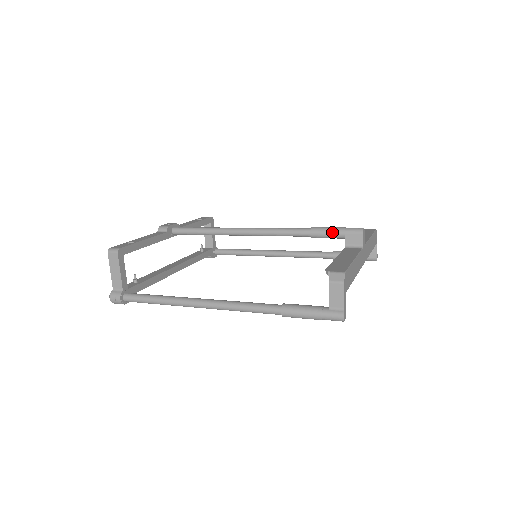
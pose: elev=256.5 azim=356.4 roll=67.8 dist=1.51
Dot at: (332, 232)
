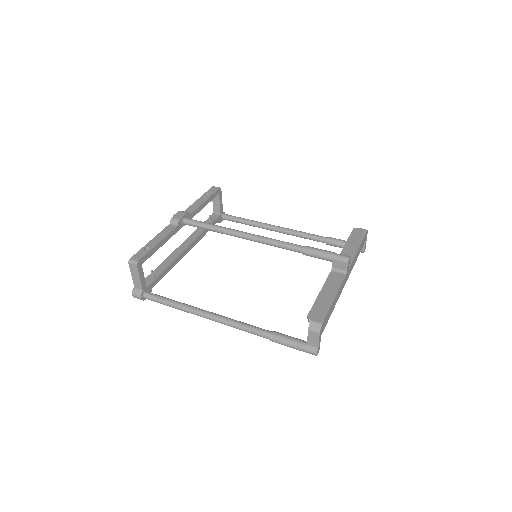
Dot at: (322, 256)
